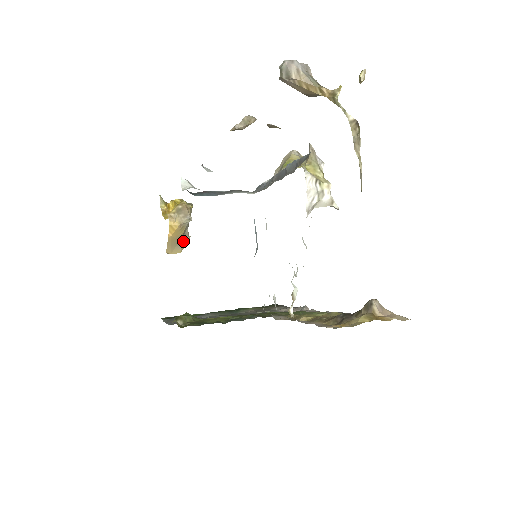
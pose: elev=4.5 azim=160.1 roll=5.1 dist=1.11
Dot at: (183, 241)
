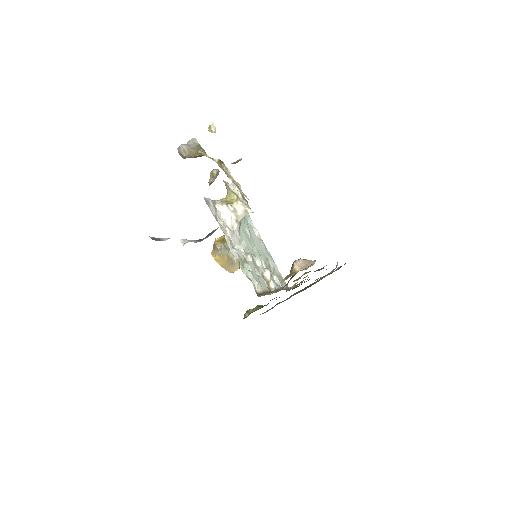
Dot at: (233, 262)
